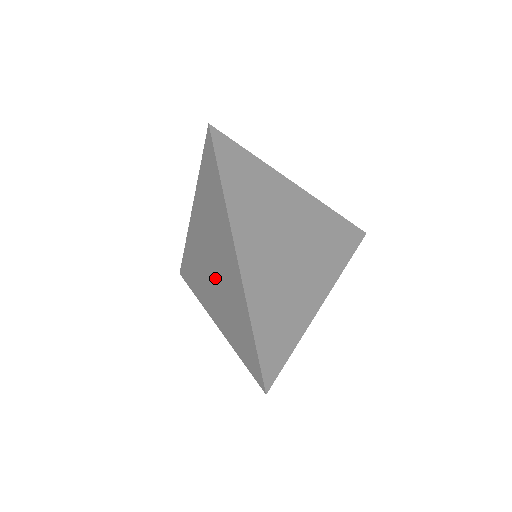
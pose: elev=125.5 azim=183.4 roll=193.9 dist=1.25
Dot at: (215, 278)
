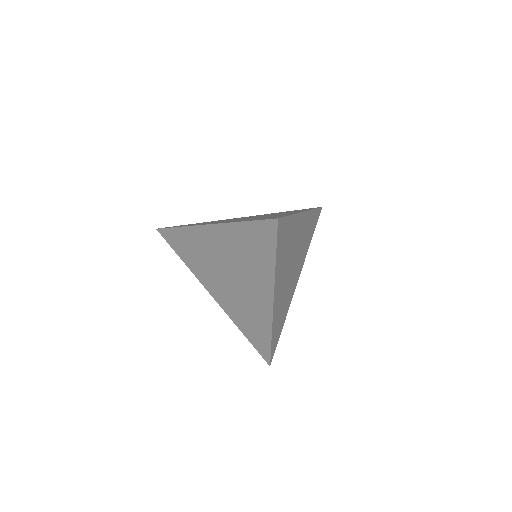
Dot at: (230, 284)
